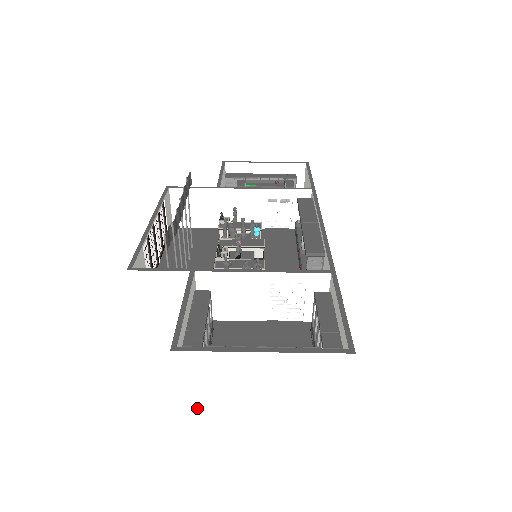
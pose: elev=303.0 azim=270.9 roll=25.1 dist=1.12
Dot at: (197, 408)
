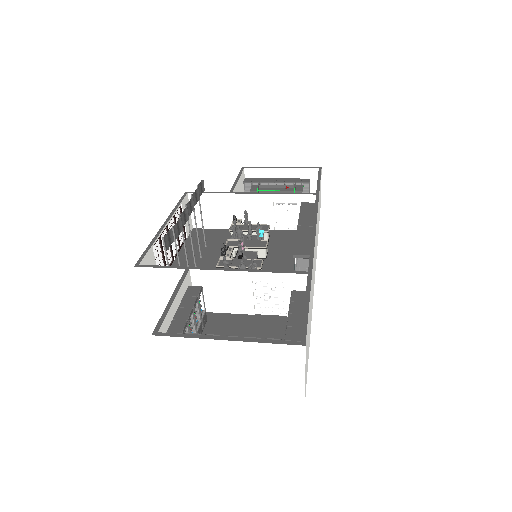
Dot at: (179, 385)
